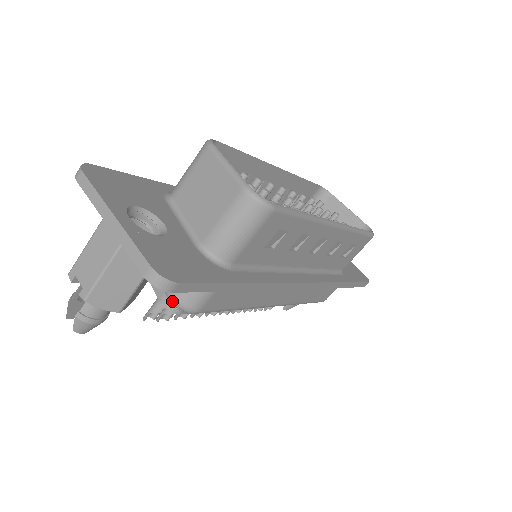
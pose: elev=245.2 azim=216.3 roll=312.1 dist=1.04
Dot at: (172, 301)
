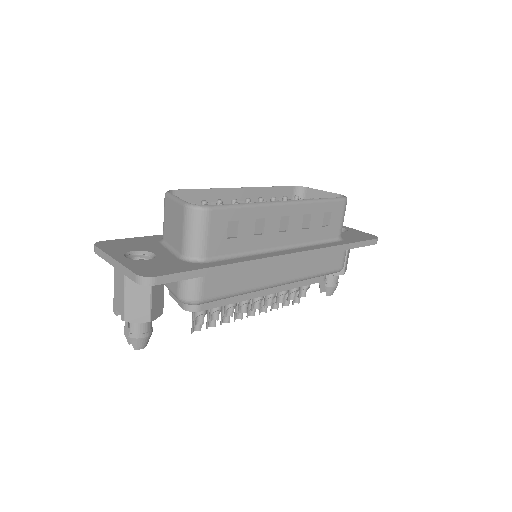
Dot at: (181, 301)
